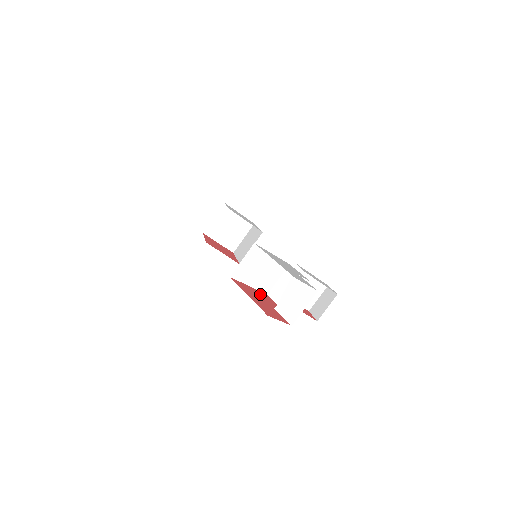
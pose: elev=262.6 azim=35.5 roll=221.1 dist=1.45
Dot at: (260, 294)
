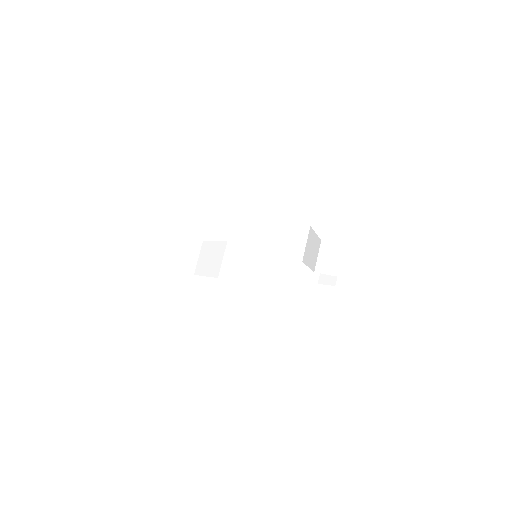
Dot at: occluded
